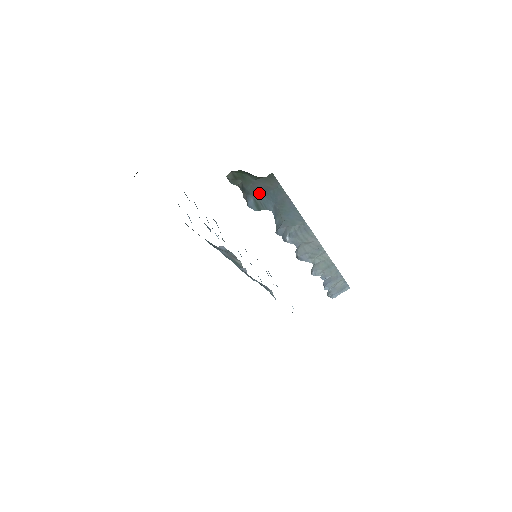
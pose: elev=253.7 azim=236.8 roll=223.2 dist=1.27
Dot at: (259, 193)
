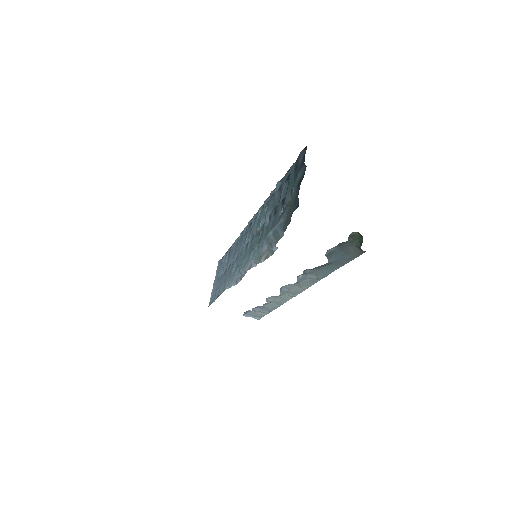
Dot at: (341, 250)
